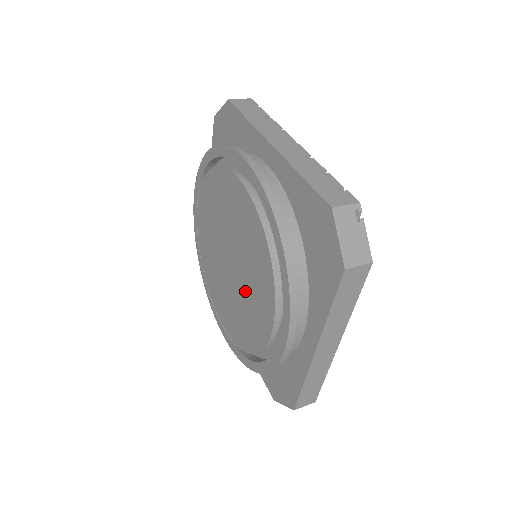
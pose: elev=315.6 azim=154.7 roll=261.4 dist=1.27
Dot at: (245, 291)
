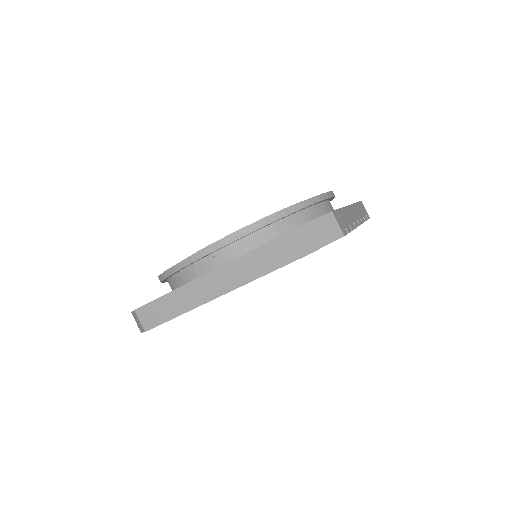
Dot at: occluded
